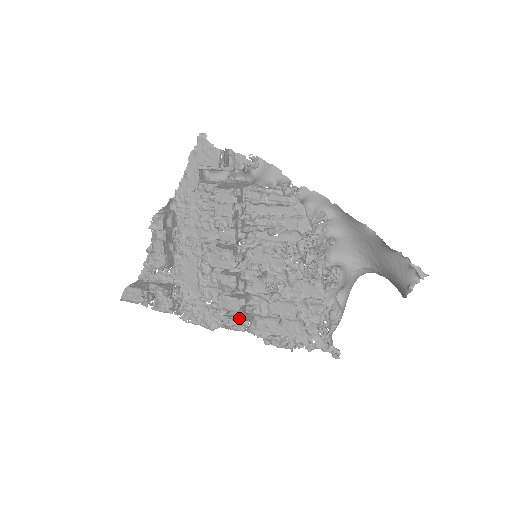
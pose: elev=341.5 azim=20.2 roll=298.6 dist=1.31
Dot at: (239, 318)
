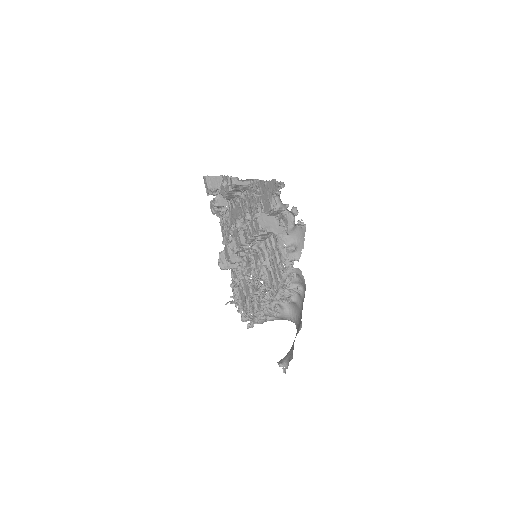
Dot at: (226, 262)
